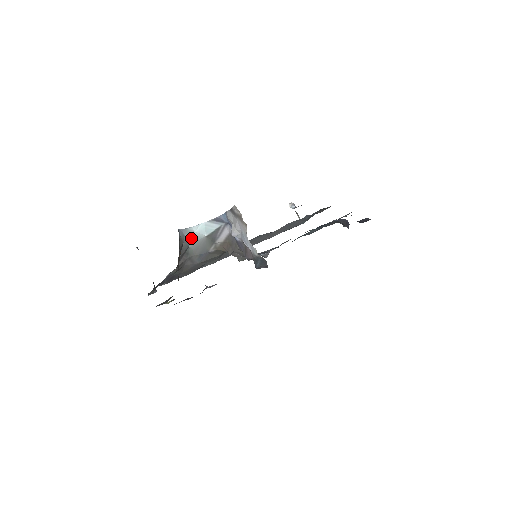
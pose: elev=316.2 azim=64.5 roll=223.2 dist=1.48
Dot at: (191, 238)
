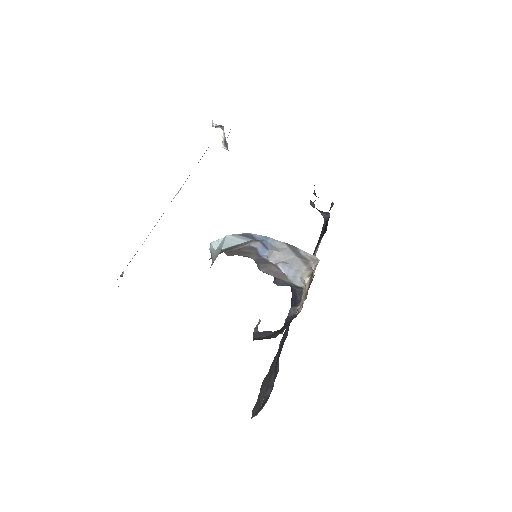
Dot at: occluded
